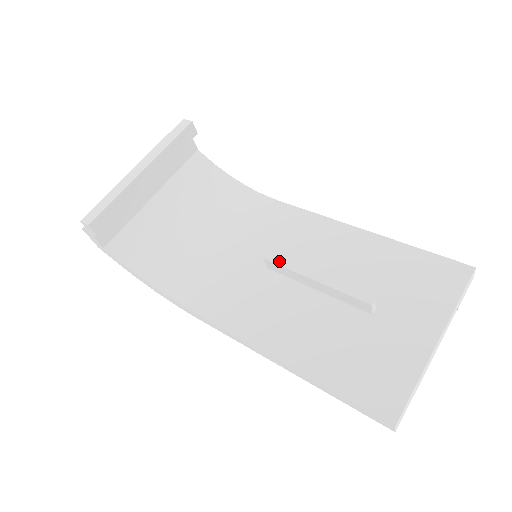
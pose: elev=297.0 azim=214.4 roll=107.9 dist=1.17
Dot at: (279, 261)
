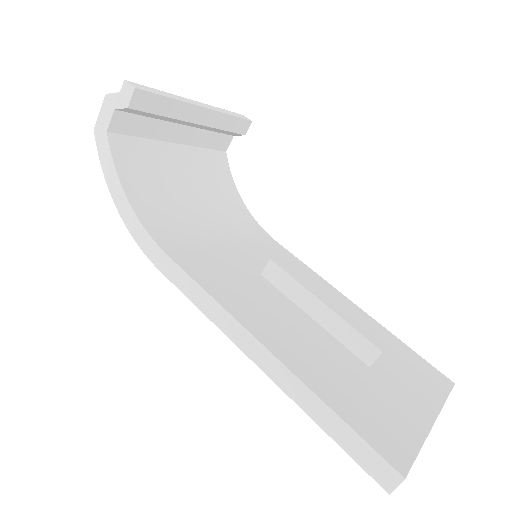
Dot at: (287, 269)
